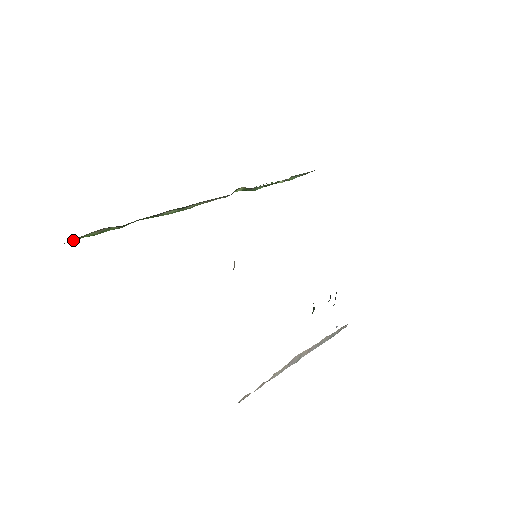
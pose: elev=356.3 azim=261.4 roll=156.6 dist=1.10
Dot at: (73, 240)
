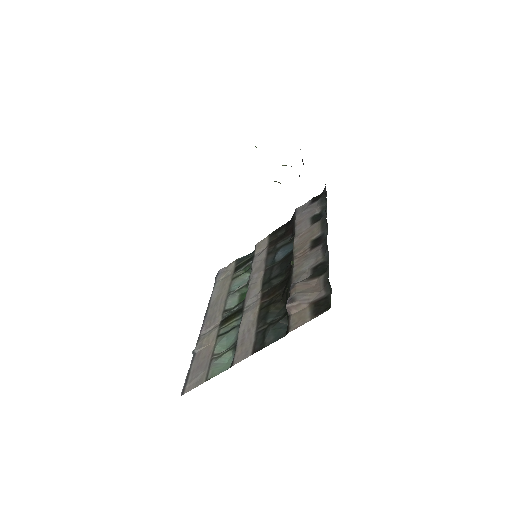
Dot at: occluded
